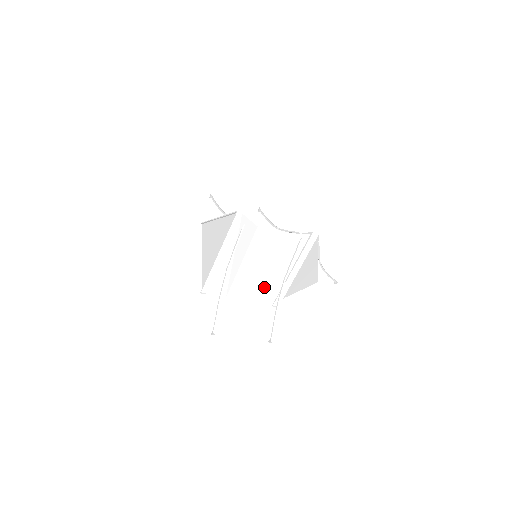
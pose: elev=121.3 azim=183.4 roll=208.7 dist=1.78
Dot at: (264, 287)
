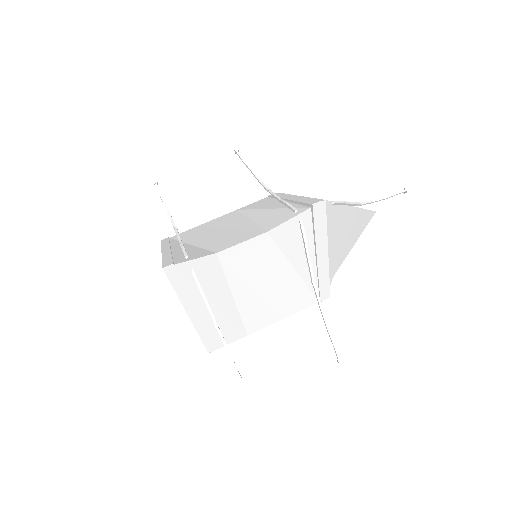
Dot at: (291, 295)
